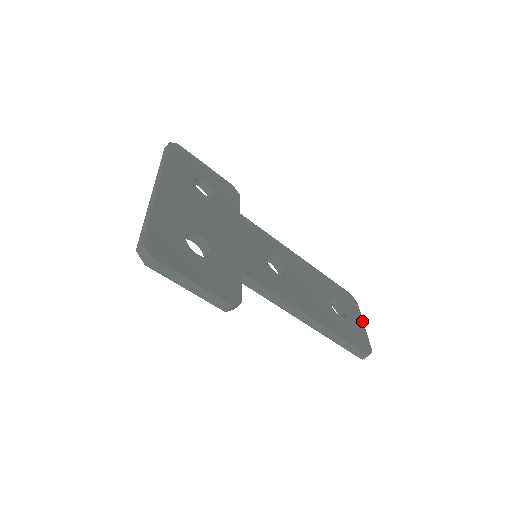
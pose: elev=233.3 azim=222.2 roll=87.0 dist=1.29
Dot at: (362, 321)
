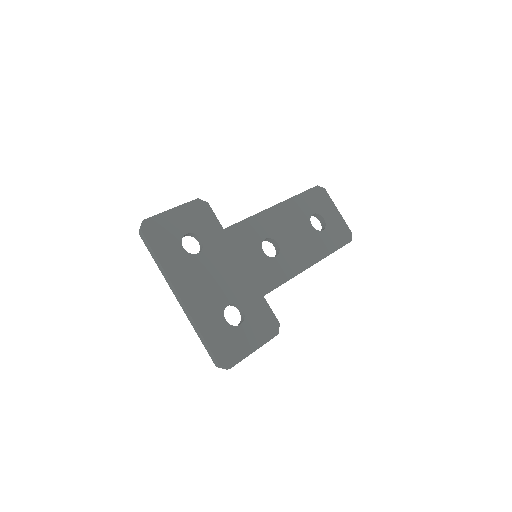
Dot at: (335, 208)
